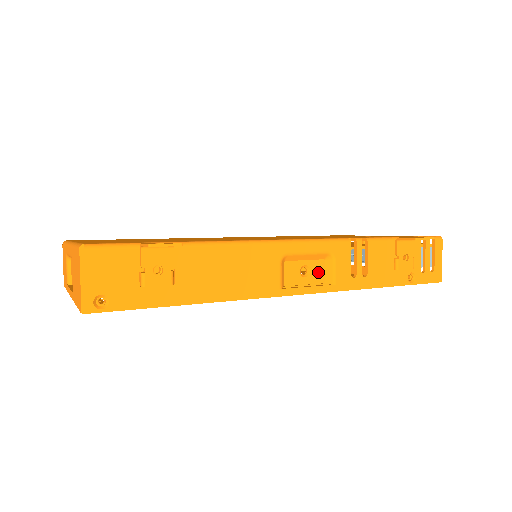
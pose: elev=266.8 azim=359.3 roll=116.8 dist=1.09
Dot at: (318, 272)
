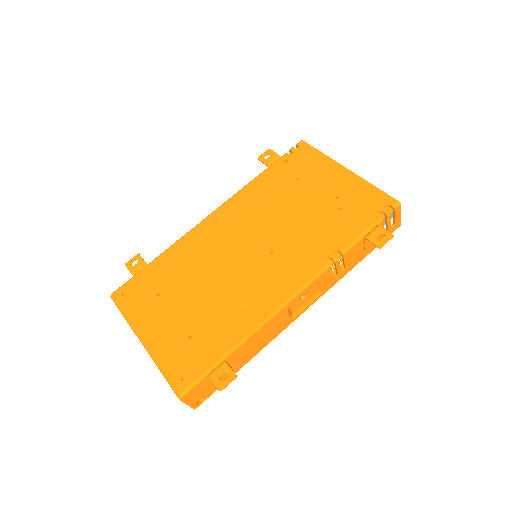
Dot at: (312, 291)
